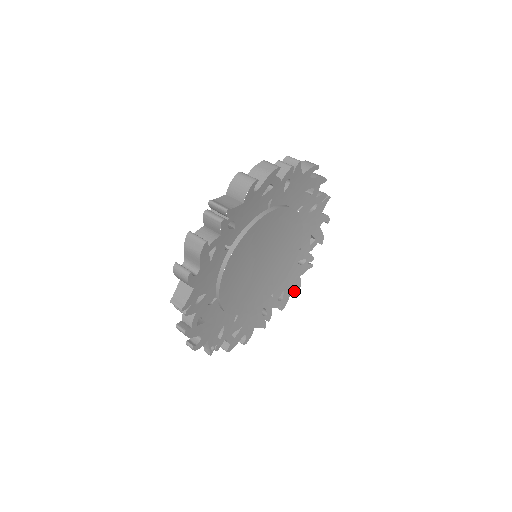
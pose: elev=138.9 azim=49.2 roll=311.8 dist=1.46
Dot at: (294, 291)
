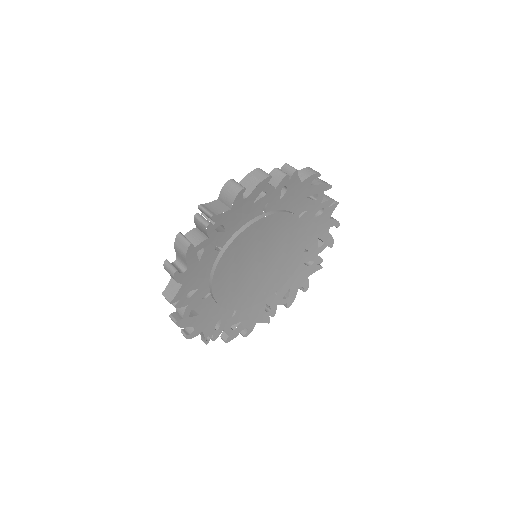
Dot at: (302, 290)
